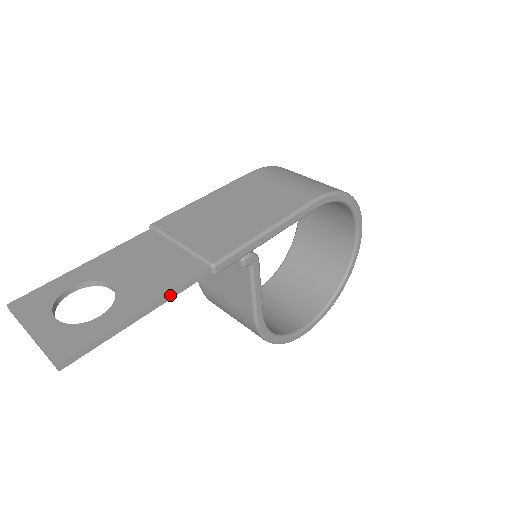
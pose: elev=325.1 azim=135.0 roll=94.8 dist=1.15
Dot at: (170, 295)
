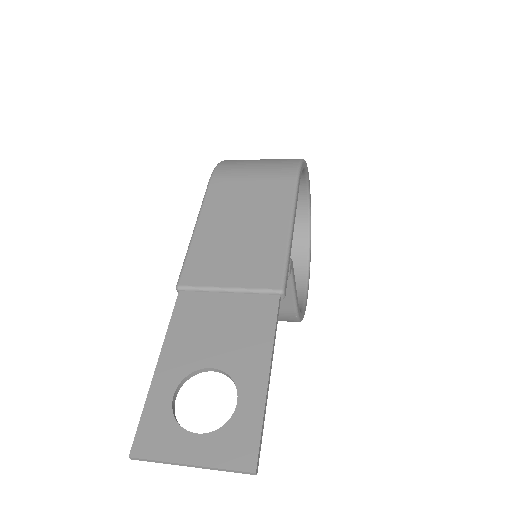
Dot at: (274, 341)
